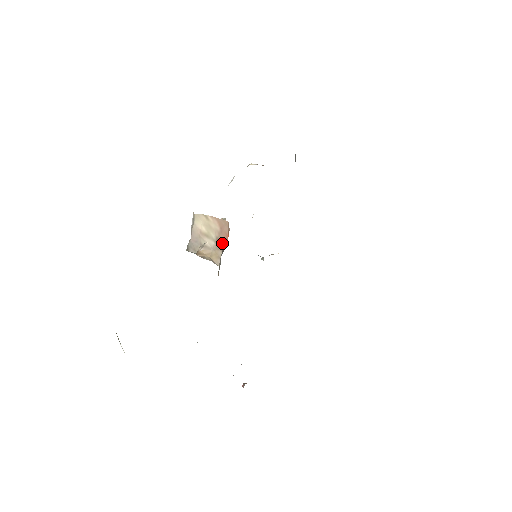
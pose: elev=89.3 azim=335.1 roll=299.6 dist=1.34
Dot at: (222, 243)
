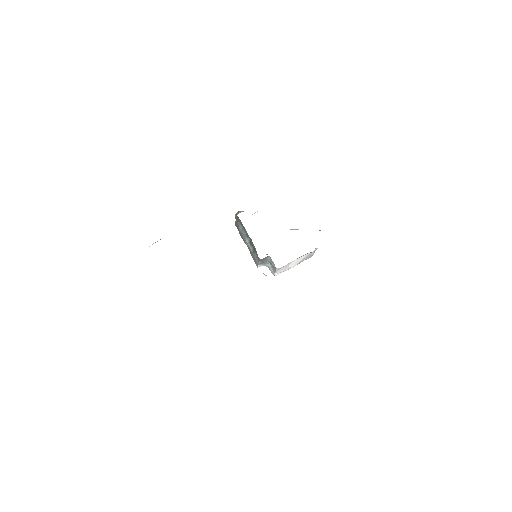
Dot at: occluded
